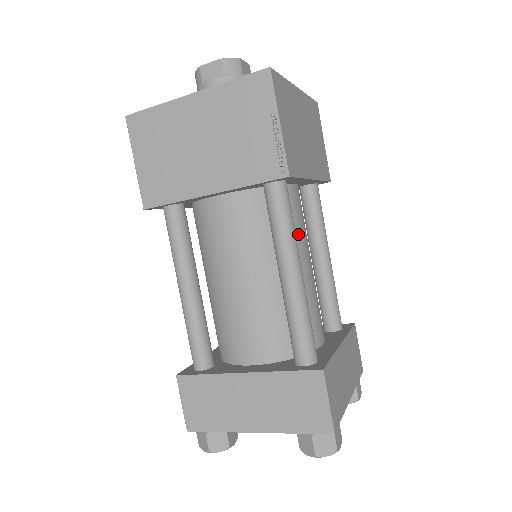
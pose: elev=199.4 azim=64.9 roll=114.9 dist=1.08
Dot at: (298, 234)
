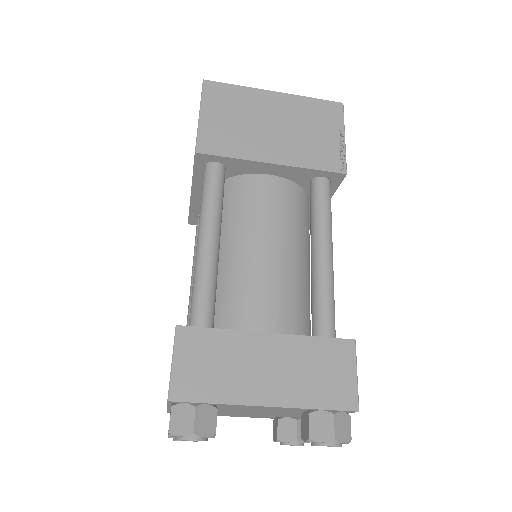
Dot at: (309, 243)
